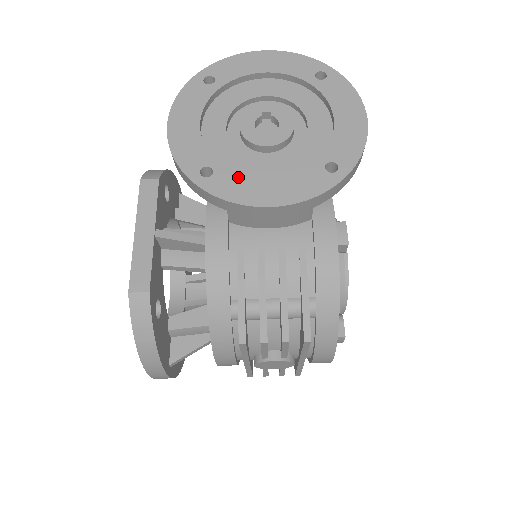
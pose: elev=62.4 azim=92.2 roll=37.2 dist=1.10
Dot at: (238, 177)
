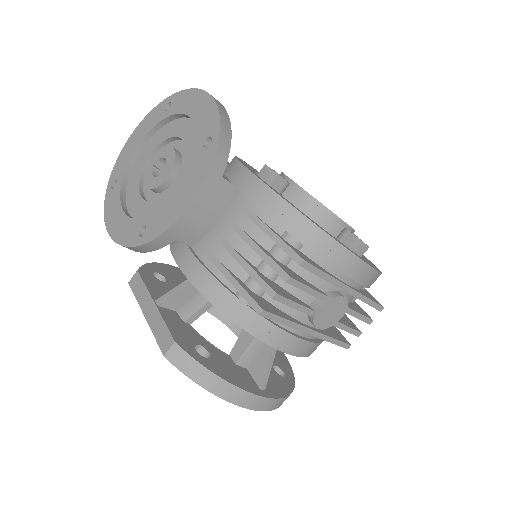
Dot at: (161, 213)
